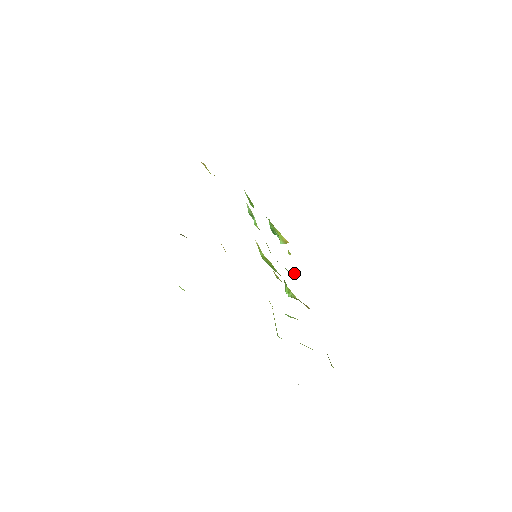
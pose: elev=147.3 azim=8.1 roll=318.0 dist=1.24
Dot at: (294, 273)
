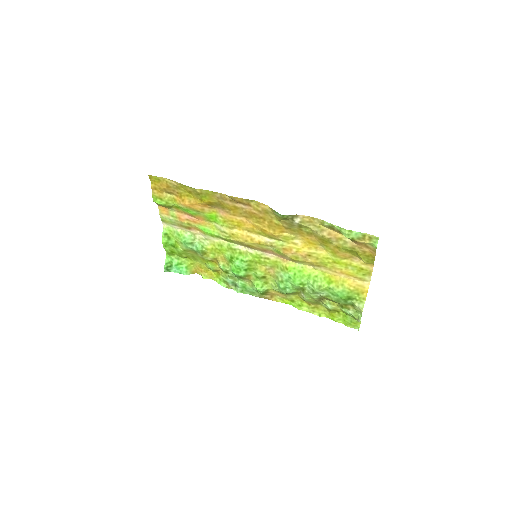
Dot at: (228, 287)
